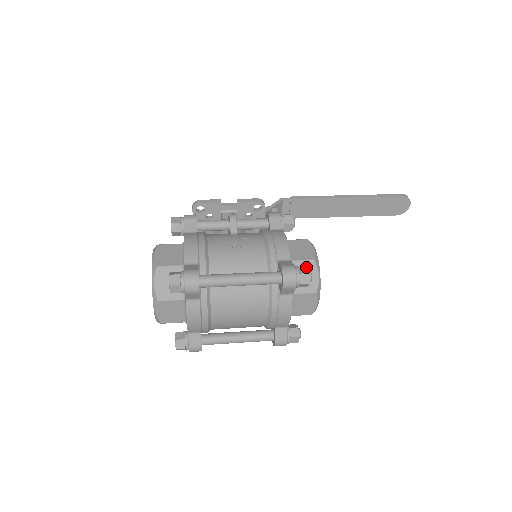
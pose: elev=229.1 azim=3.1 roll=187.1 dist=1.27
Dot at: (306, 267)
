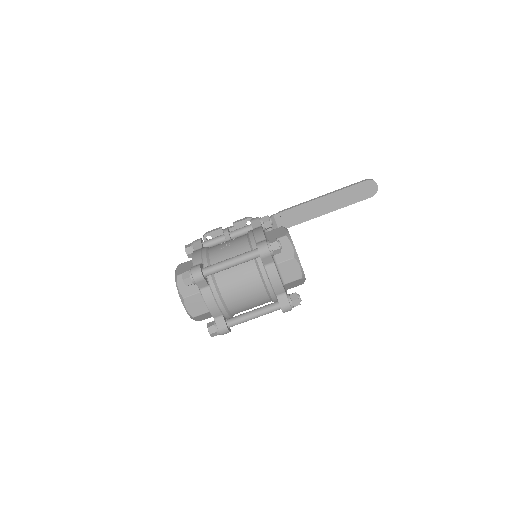
Dot at: (275, 239)
